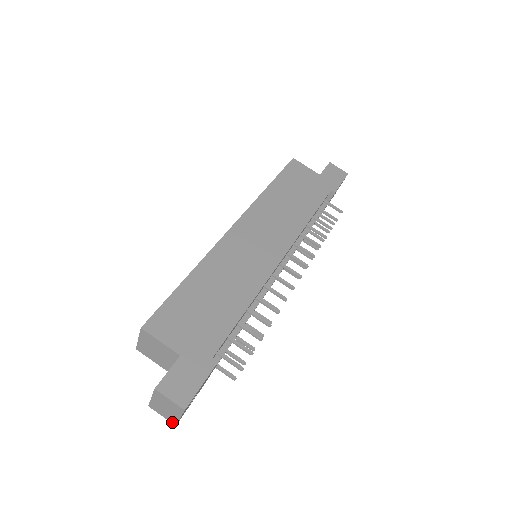
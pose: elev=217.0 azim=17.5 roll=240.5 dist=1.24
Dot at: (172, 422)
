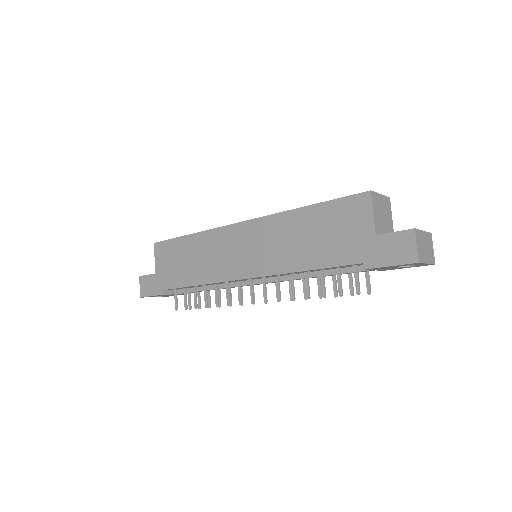
Dot at: occluded
